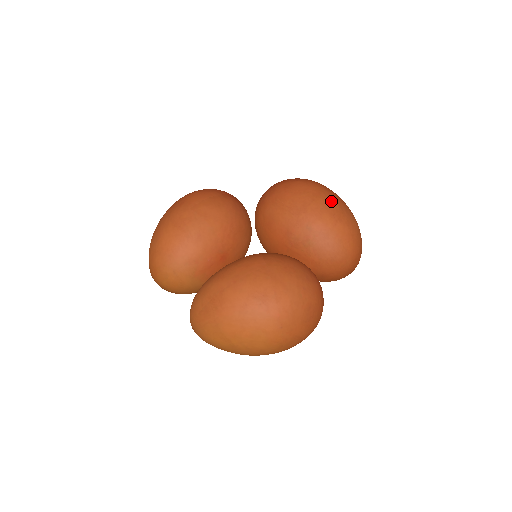
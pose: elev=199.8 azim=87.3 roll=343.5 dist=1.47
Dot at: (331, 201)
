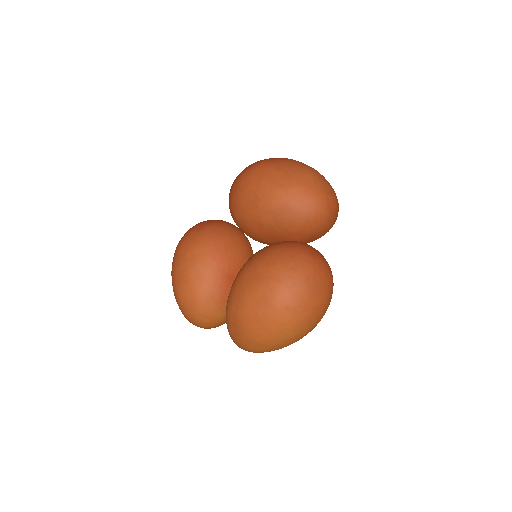
Dot at: (274, 174)
